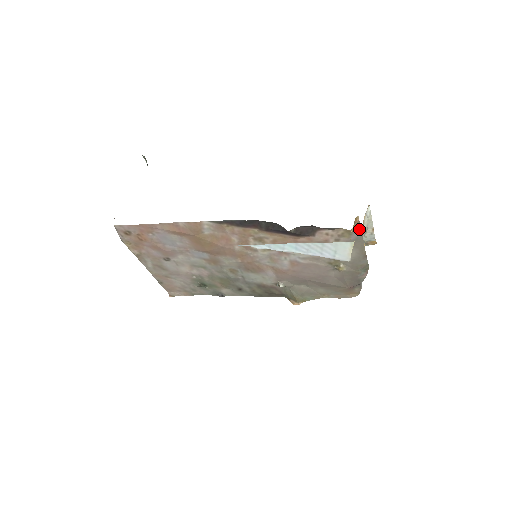
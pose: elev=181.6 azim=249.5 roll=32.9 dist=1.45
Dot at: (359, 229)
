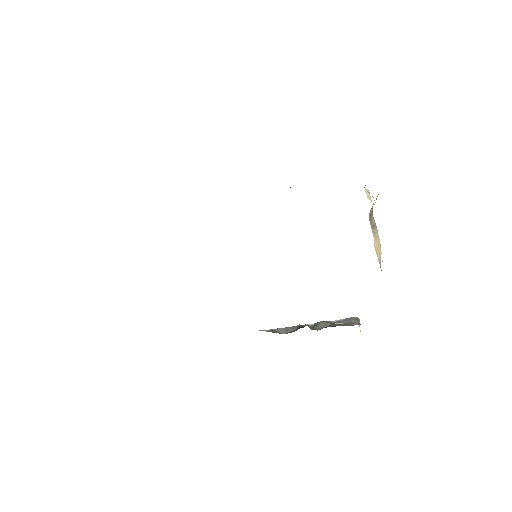
Dot at: occluded
